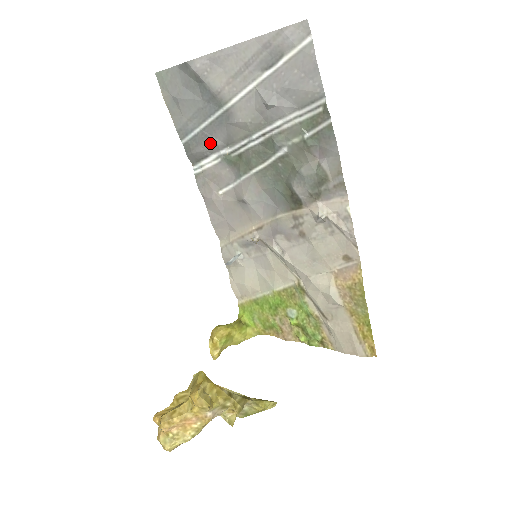
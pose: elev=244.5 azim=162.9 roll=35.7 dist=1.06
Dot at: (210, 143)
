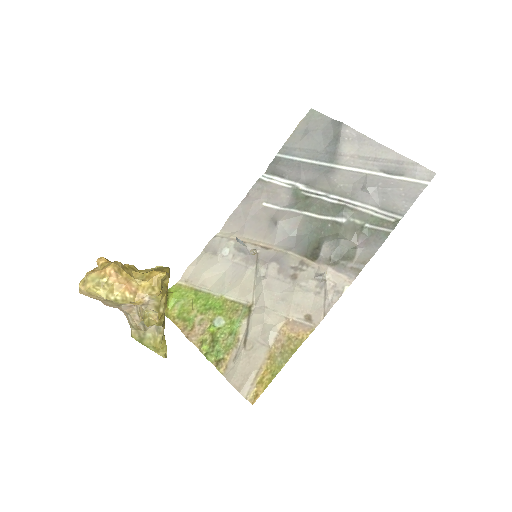
Dot at: (296, 173)
